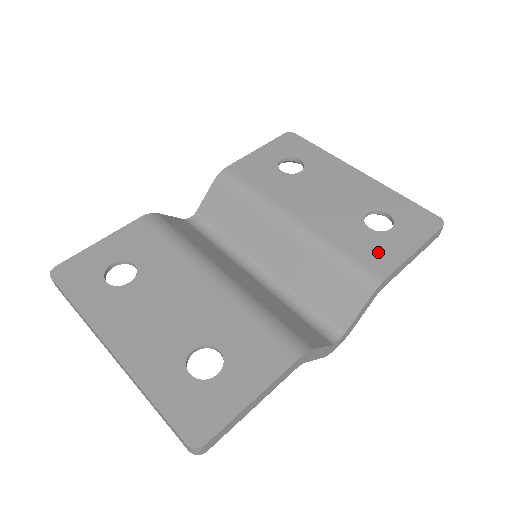
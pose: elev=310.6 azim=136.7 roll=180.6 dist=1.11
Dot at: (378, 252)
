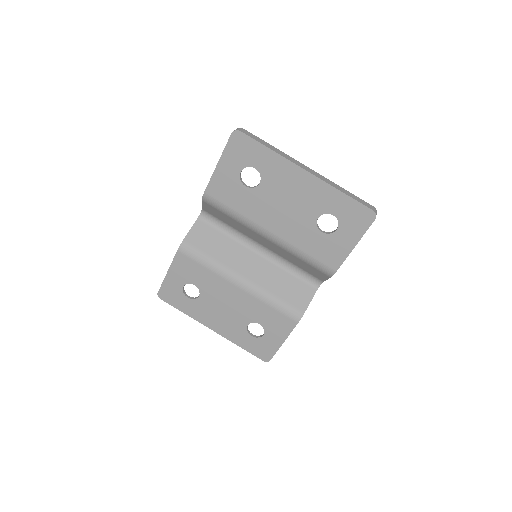
Dot at: (330, 252)
